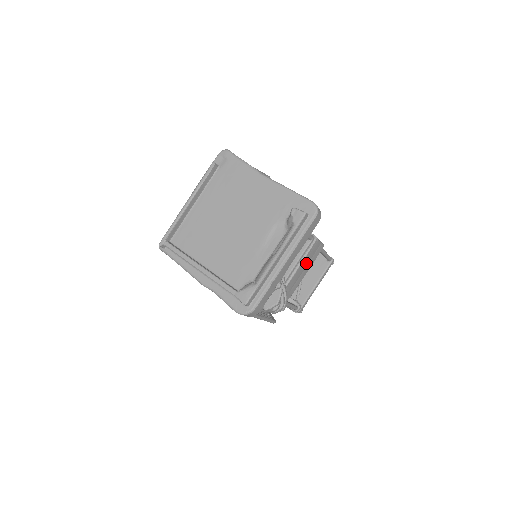
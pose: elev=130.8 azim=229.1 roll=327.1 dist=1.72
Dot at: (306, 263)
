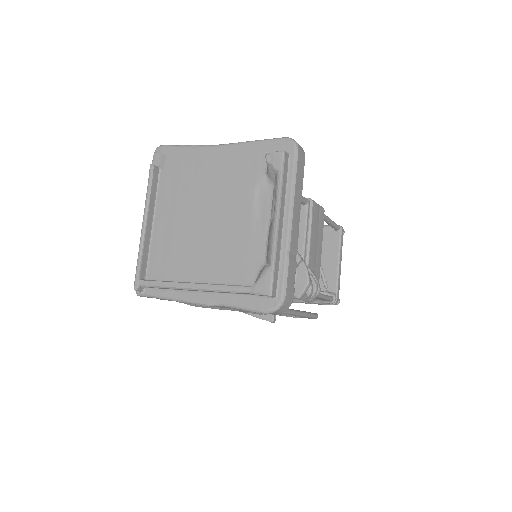
Dot at: (315, 235)
